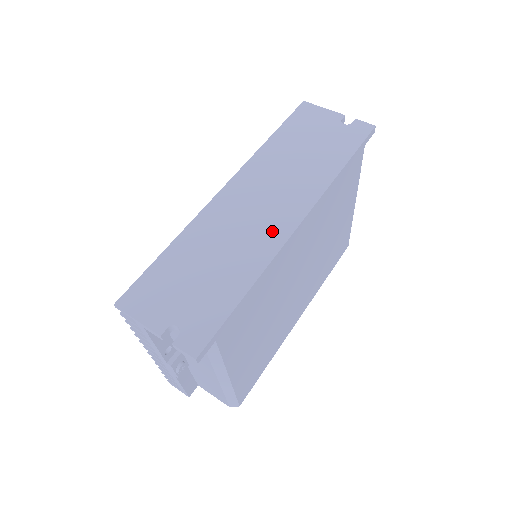
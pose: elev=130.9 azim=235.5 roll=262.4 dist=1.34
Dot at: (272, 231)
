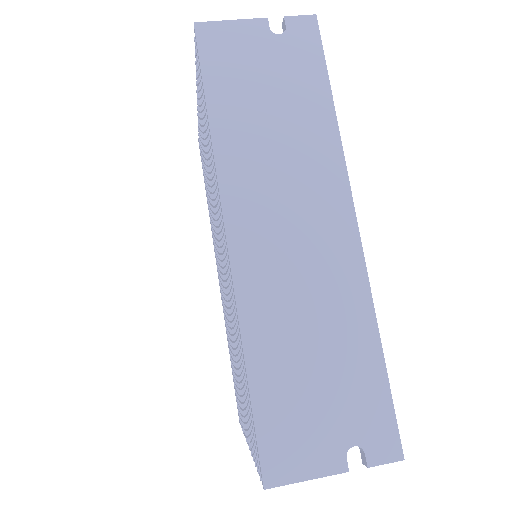
Dot at: (338, 254)
